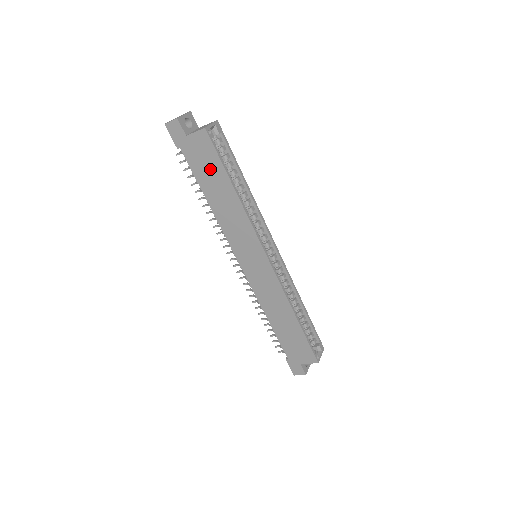
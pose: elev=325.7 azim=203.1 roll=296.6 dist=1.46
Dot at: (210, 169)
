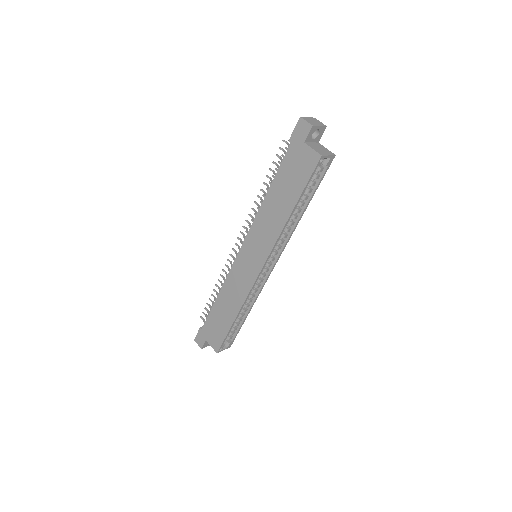
Dot at: (293, 180)
